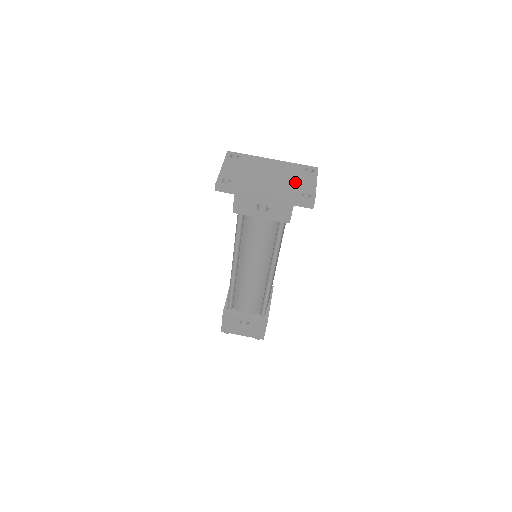
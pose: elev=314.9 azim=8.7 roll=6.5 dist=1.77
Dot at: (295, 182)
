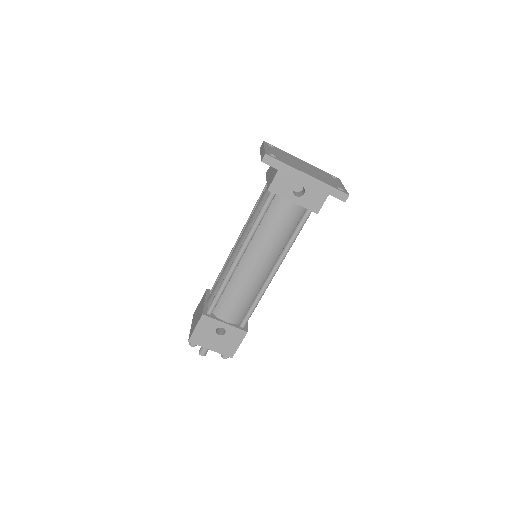
Dot at: (327, 179)
